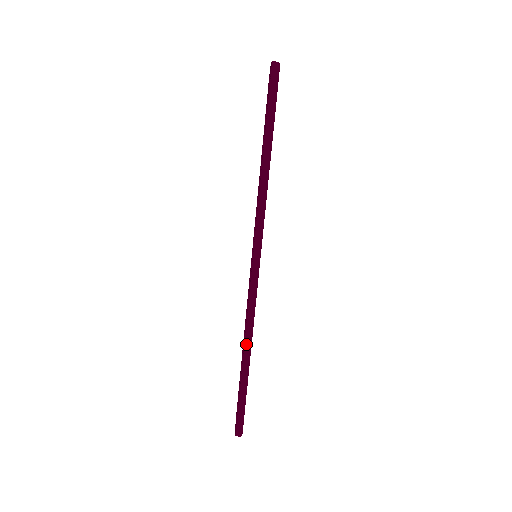
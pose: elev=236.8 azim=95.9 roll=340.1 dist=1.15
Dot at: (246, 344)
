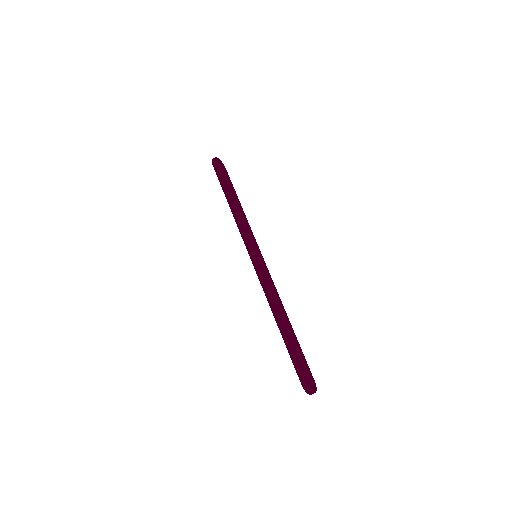
Dot at: (273, 312)
